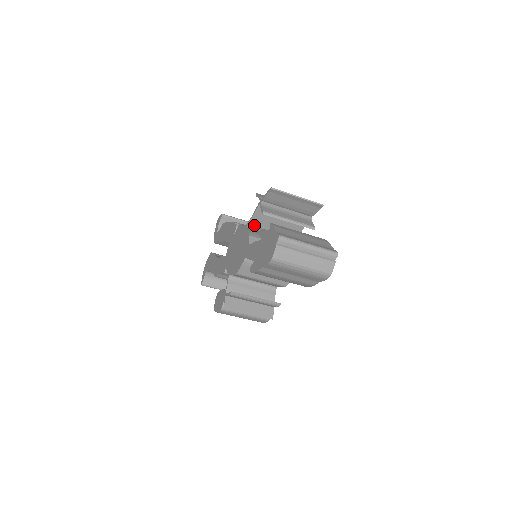
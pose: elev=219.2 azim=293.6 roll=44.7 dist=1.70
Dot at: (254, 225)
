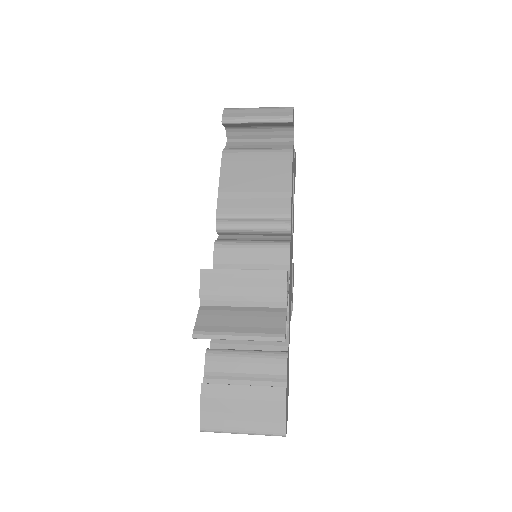
Dot at: occluded
